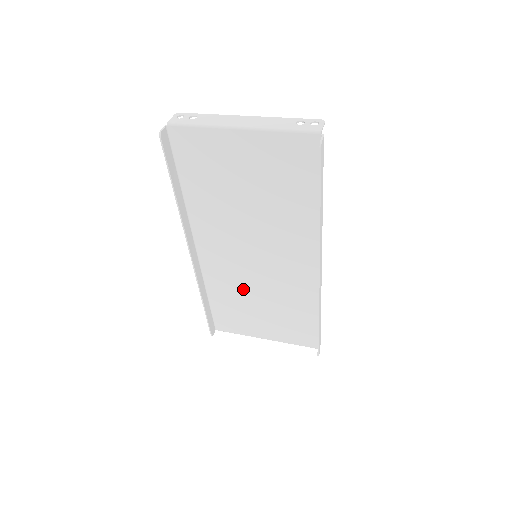
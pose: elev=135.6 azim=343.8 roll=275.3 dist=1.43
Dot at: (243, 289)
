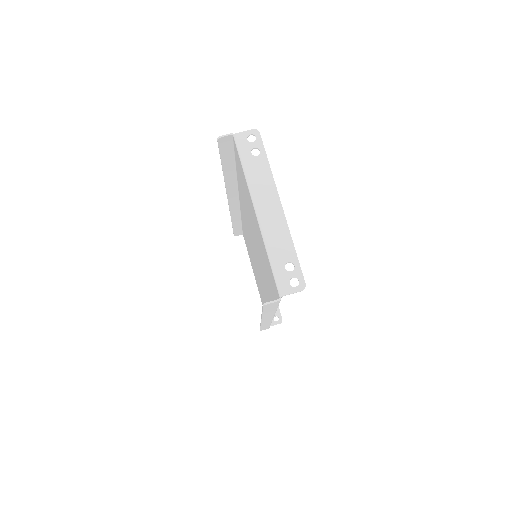
Dot at: occluded
